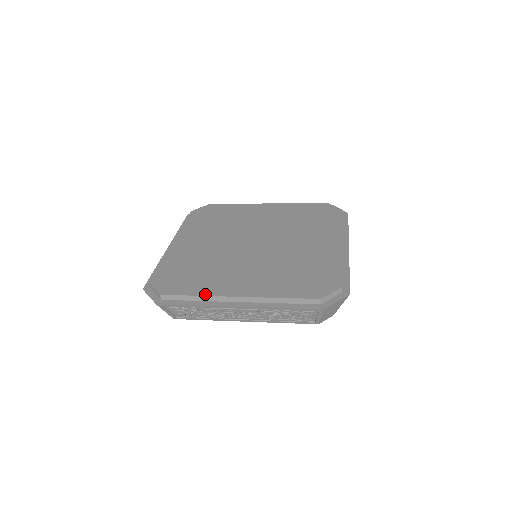
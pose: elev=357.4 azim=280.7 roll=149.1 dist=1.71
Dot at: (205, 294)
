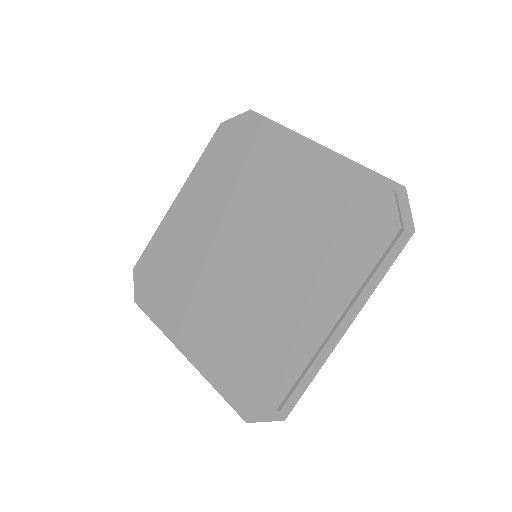
Dot at: (162, 323)
